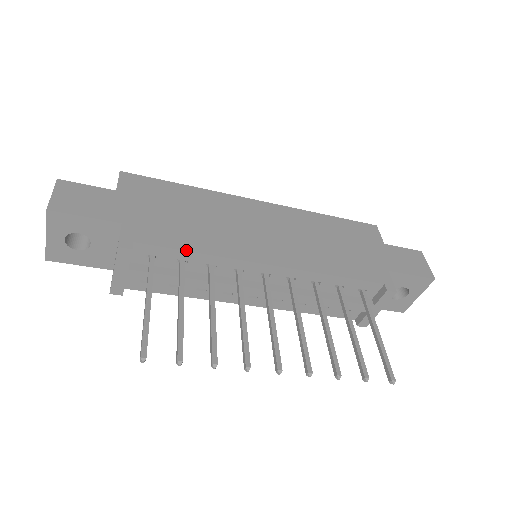
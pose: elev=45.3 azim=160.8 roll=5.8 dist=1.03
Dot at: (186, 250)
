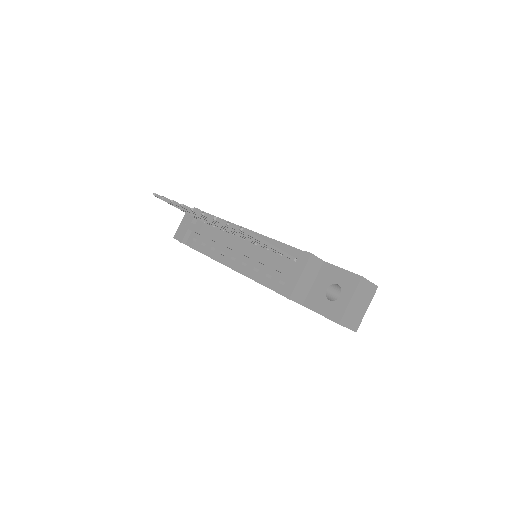
Dot at: (218, 217)
